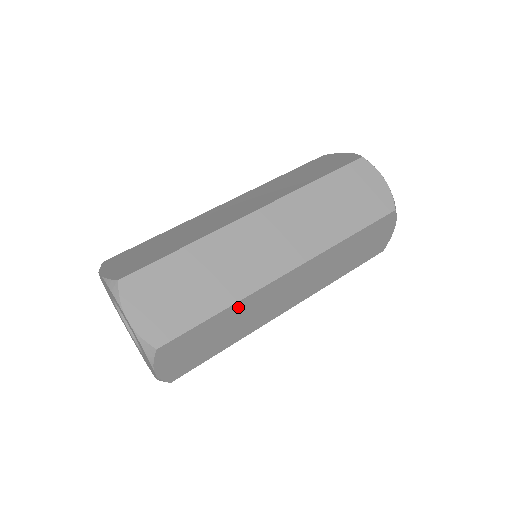
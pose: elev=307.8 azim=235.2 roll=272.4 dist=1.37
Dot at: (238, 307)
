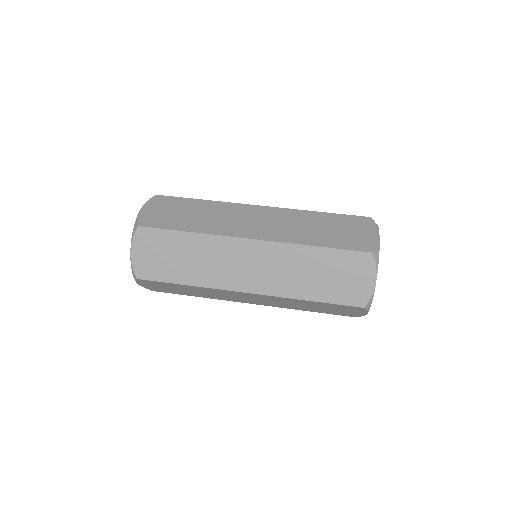
Dot at: (201, 288)
